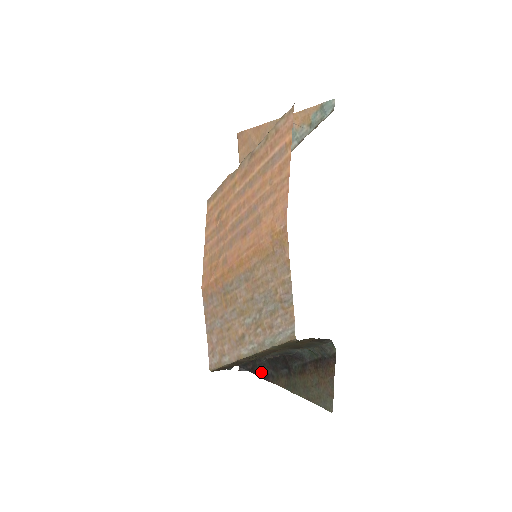
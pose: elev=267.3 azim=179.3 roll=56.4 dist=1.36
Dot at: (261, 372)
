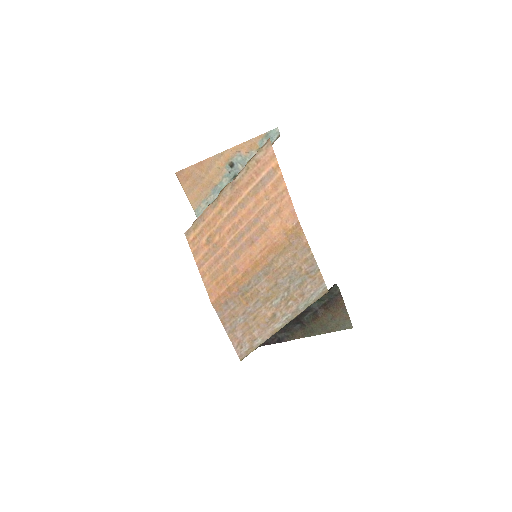
Dot at: (273, 340)
